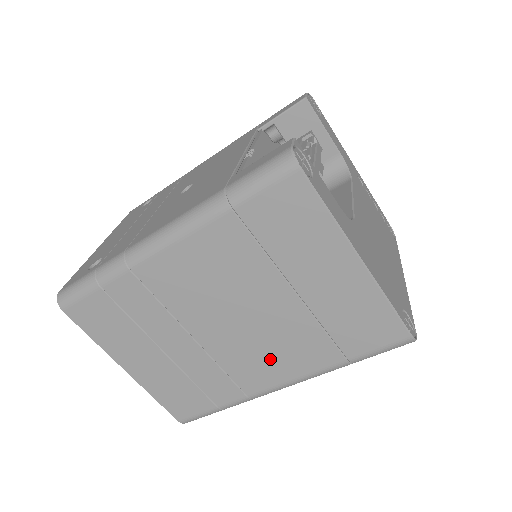
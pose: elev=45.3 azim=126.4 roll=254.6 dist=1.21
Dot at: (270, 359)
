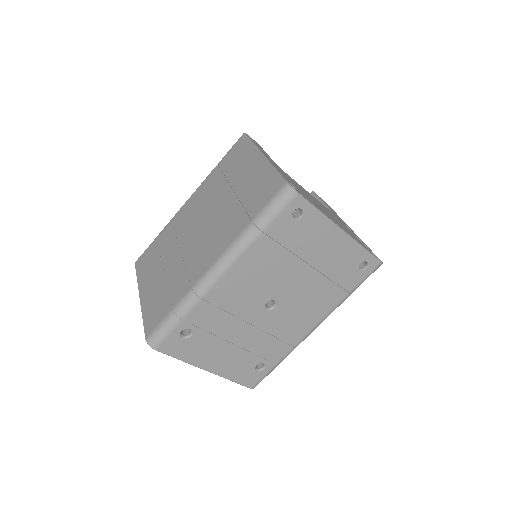
Dot at: (211, 245)
